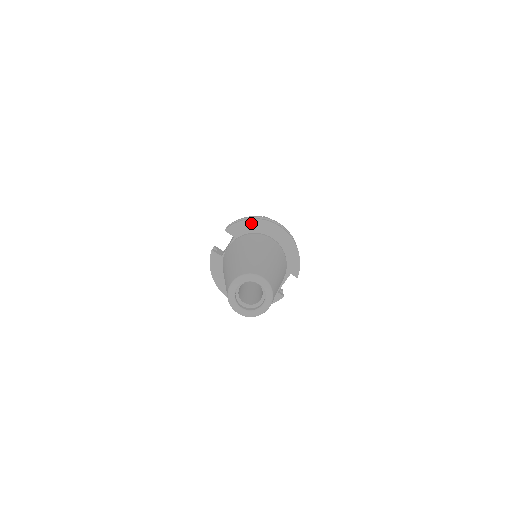
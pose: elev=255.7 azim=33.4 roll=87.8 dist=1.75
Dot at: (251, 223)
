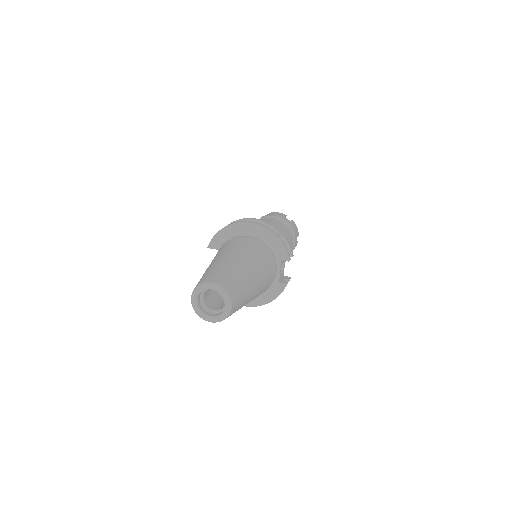
Dot at: (225, 231)
